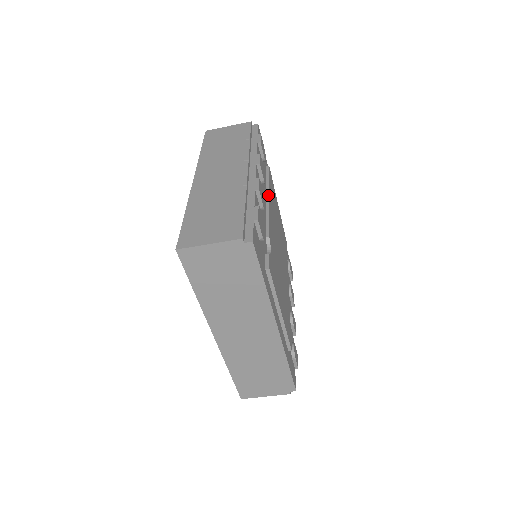
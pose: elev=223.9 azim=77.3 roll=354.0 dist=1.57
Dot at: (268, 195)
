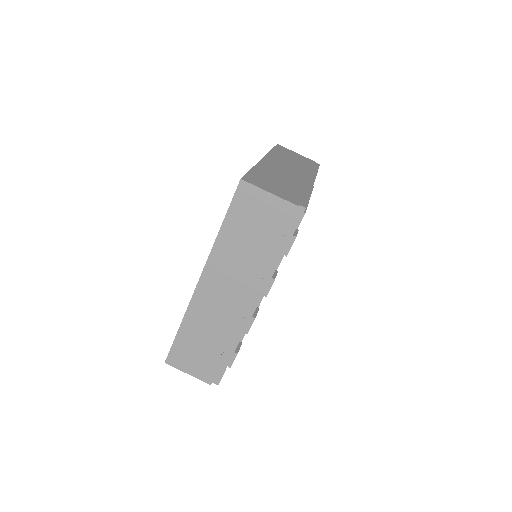
Dot at: occluded
